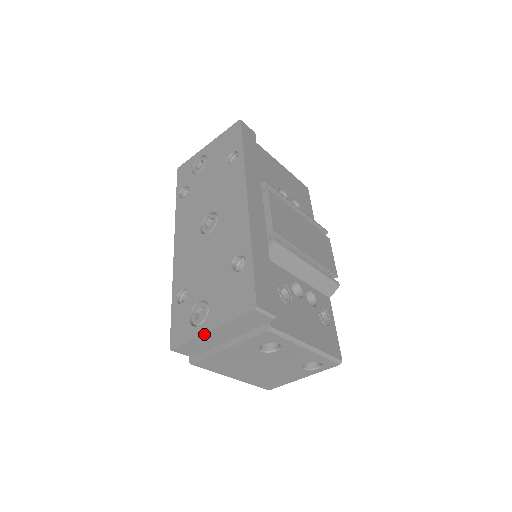
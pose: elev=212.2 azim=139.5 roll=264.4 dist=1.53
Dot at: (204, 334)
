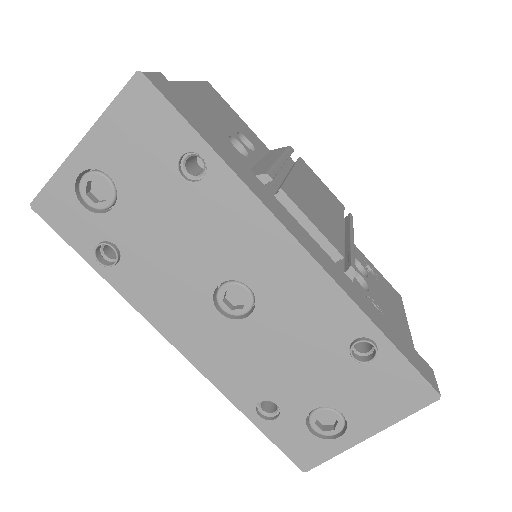
Dot at: (358, 443)
